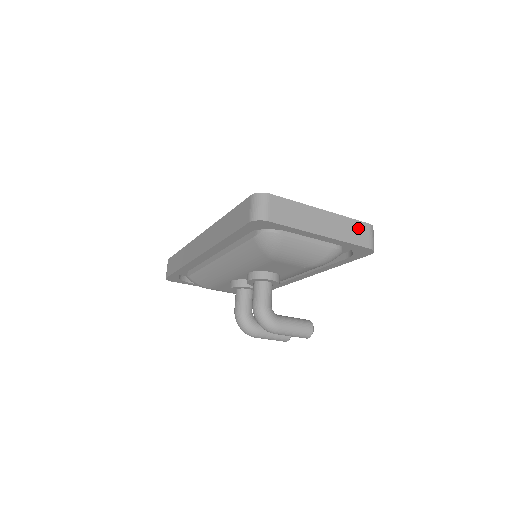
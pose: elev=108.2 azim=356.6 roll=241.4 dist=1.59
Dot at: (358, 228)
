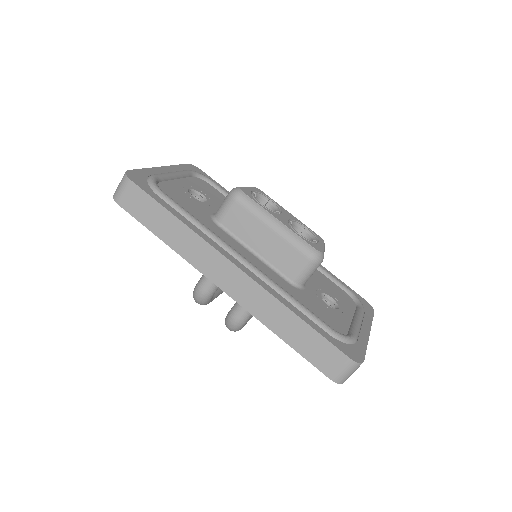
Dot at: occluded
